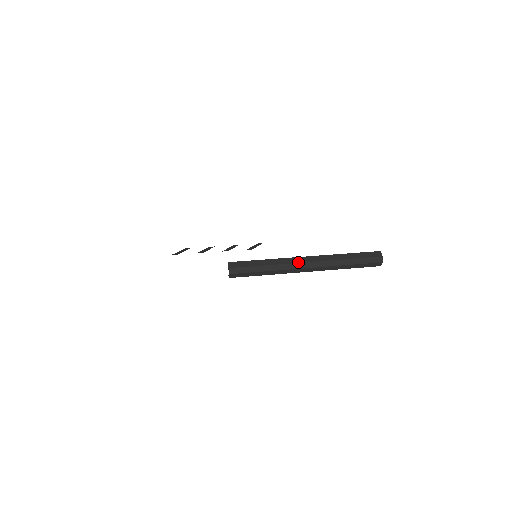
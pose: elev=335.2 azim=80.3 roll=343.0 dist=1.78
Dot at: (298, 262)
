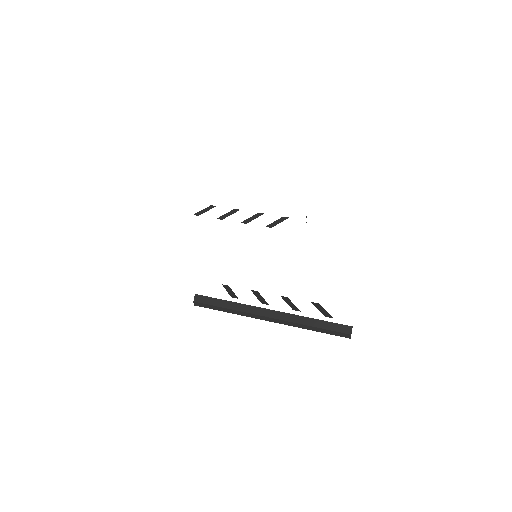
Dot at: (259, 314)
